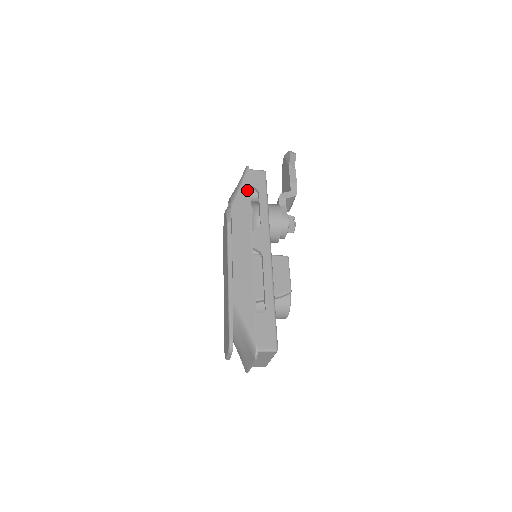
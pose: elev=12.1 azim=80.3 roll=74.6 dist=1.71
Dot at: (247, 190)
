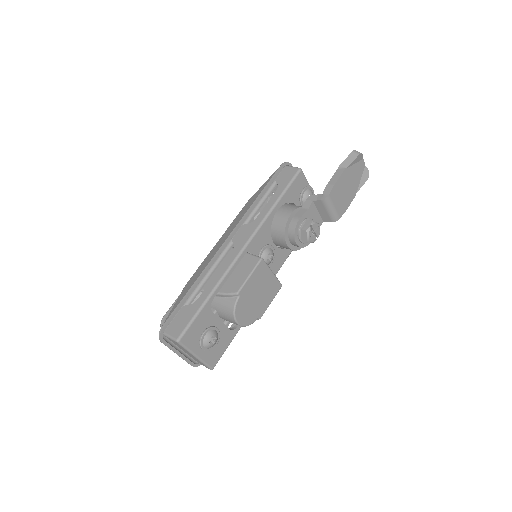
Dot at: (265, 185)
